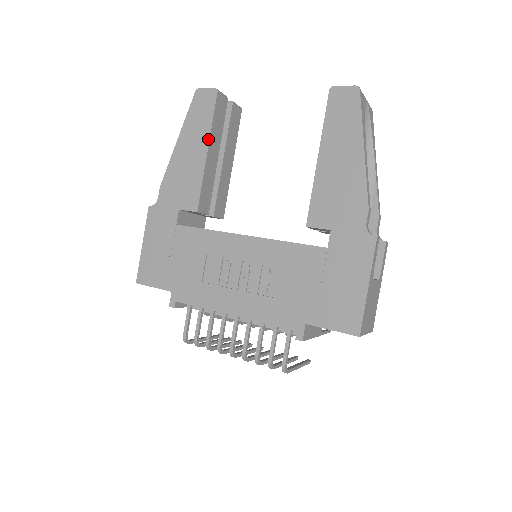
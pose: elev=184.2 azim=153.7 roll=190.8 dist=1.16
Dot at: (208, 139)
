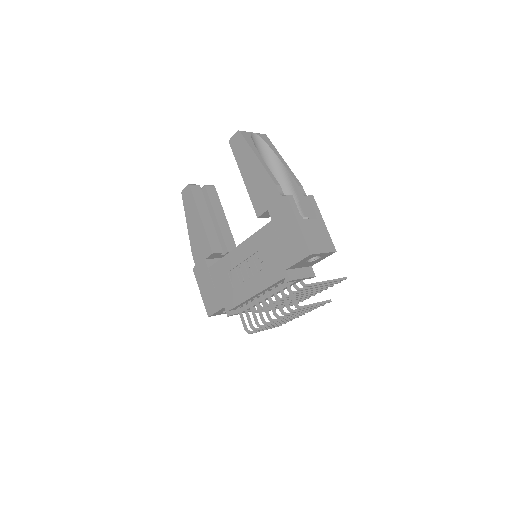
Dot at: (198, 212)
